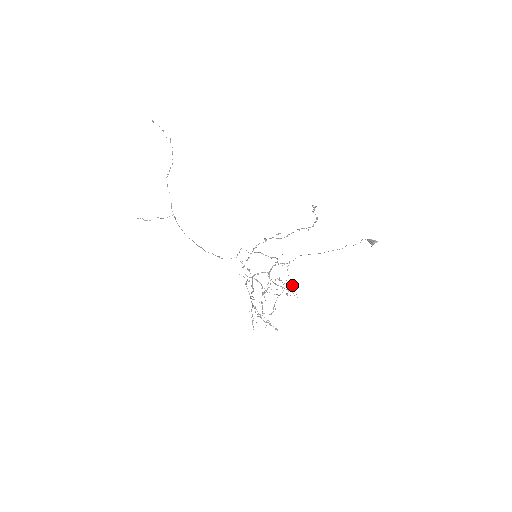
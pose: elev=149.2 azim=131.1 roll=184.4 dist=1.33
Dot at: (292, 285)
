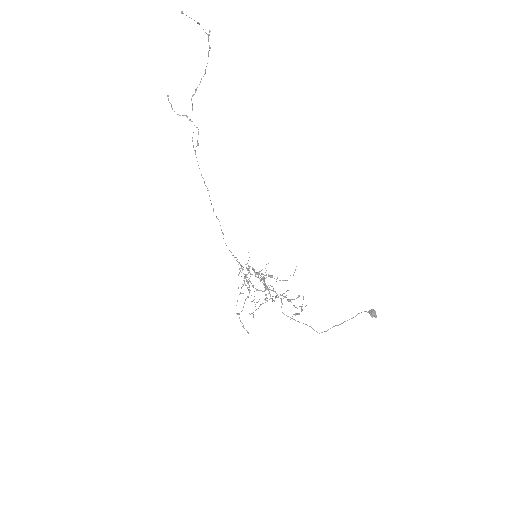
Dot at: (293, 274)
